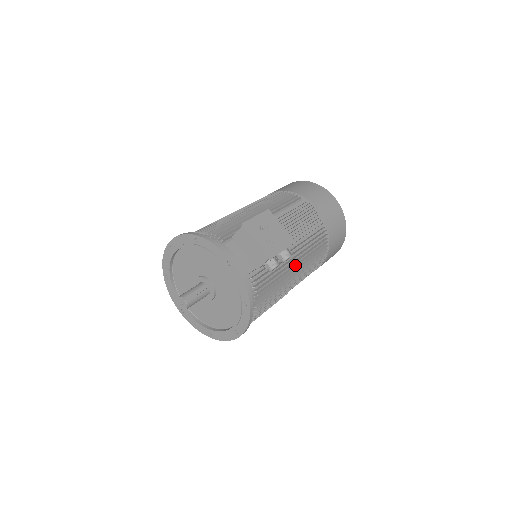
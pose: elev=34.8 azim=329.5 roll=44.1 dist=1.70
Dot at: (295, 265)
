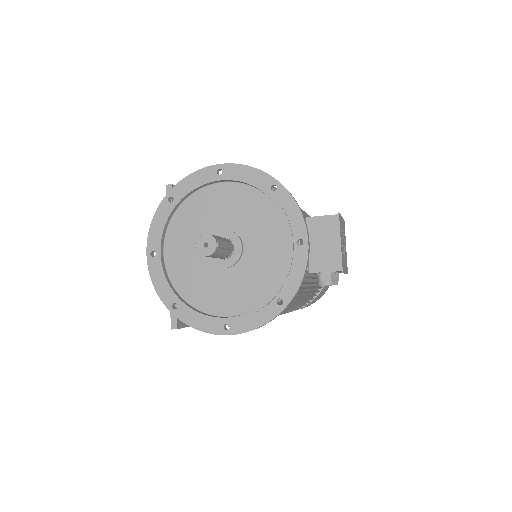
Dot at: (303, 296)
